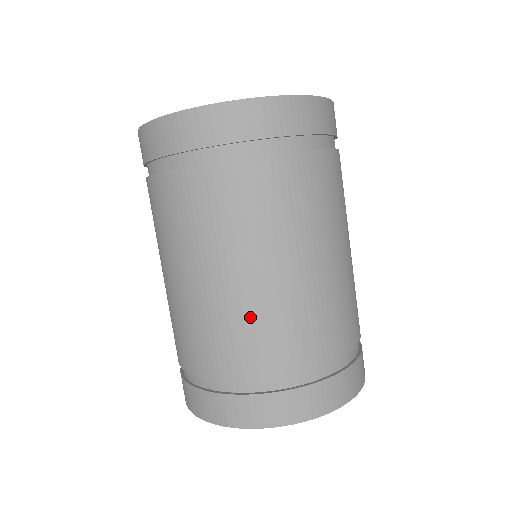
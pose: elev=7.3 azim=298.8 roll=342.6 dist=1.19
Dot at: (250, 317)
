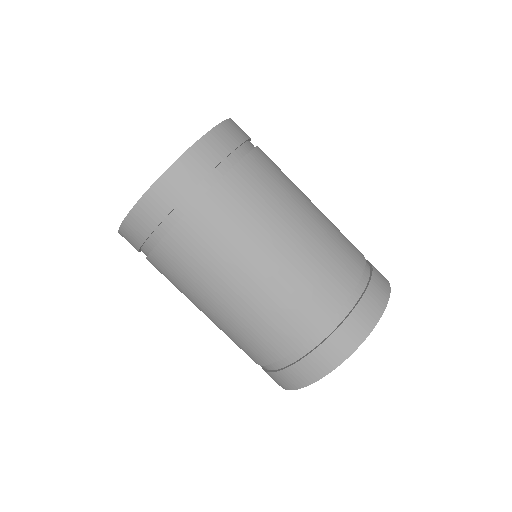
Dot at: (233, 332)
